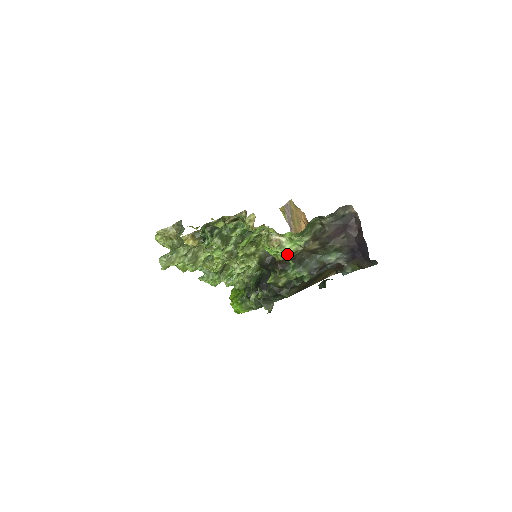
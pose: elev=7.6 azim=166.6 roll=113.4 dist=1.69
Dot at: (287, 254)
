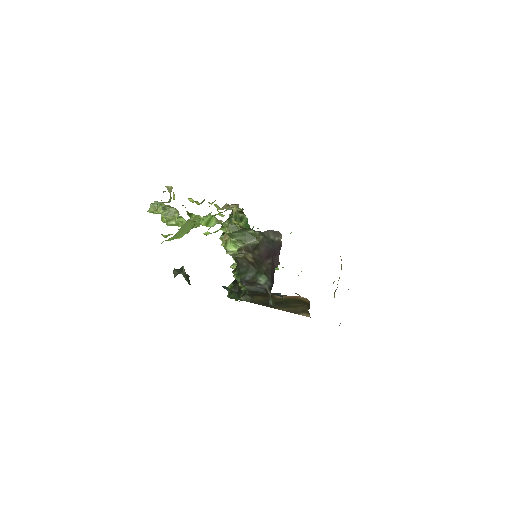
Dot at: (228, 251)
